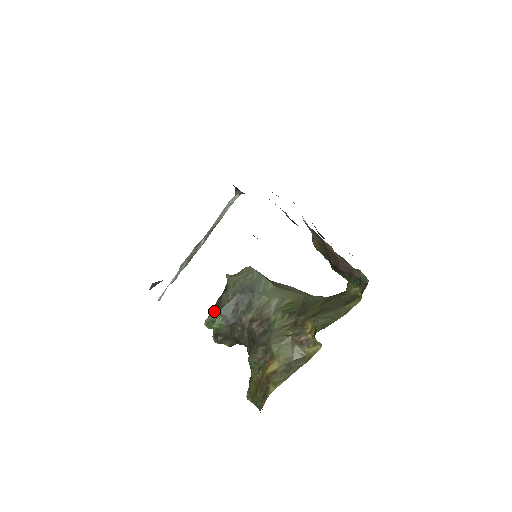
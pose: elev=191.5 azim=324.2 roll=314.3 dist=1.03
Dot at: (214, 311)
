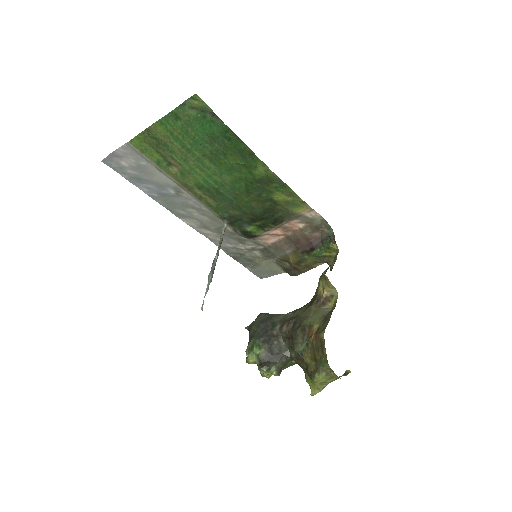
Dot at: (249, 343)
